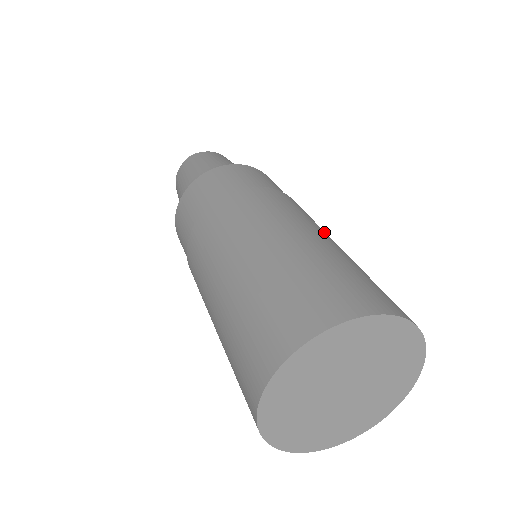
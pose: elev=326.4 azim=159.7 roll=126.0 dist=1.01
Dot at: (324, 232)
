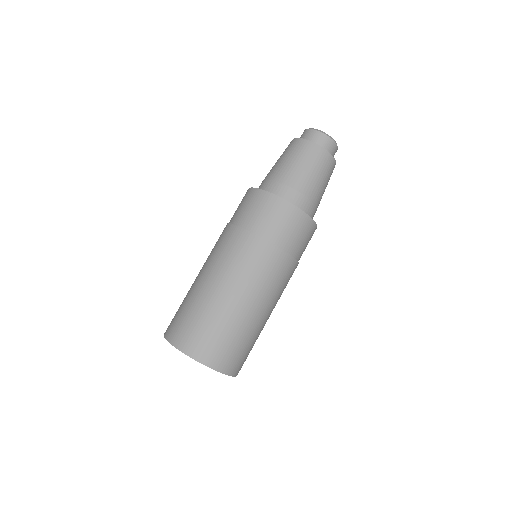
Dot at: (250, 291)
